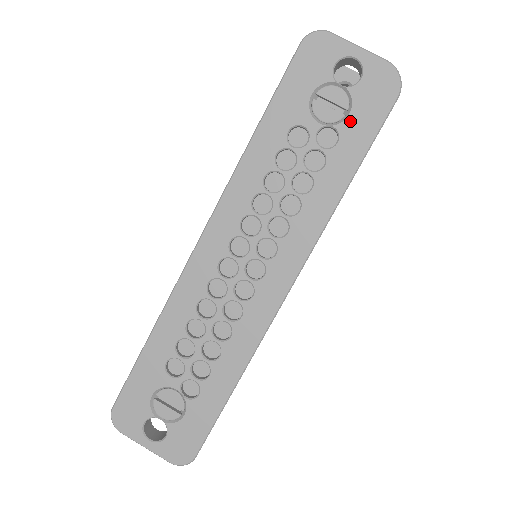
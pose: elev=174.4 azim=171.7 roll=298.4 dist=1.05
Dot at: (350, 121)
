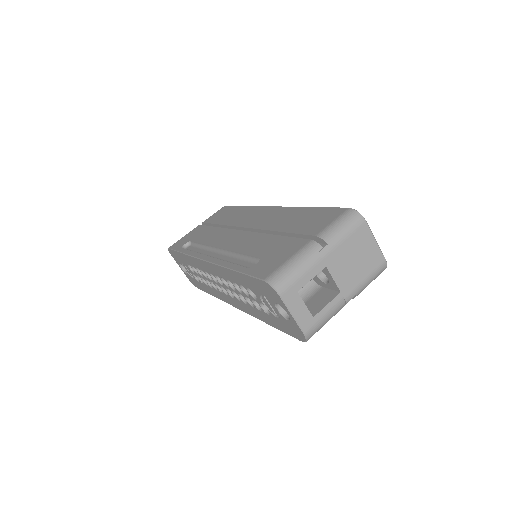
Dot at: (277, 319)
